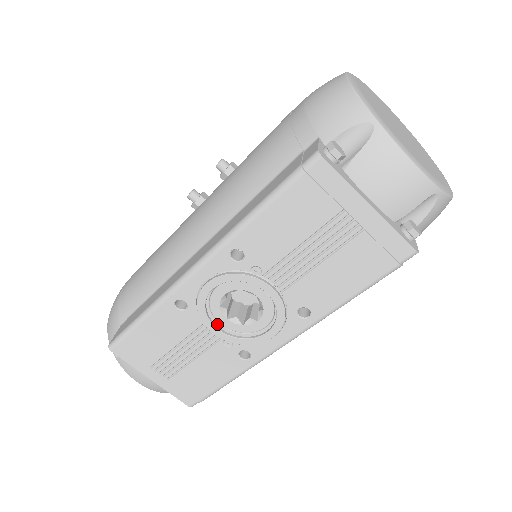
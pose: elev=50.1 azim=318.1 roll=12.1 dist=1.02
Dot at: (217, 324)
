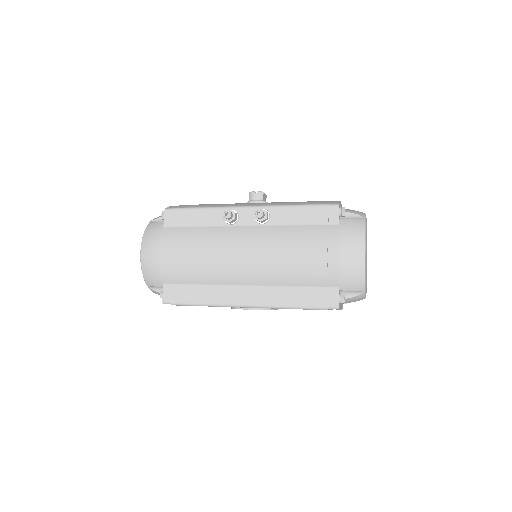
Dot at: occluded
